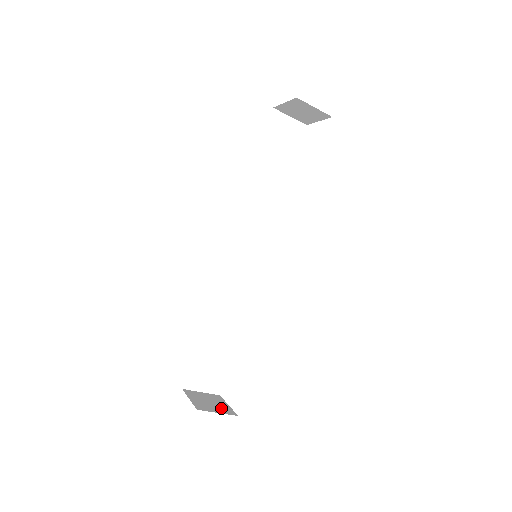
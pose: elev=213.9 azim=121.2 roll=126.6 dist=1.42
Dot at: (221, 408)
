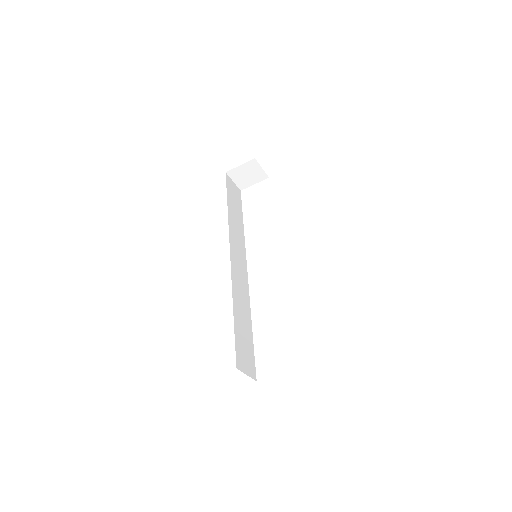
Dot at: occluded
